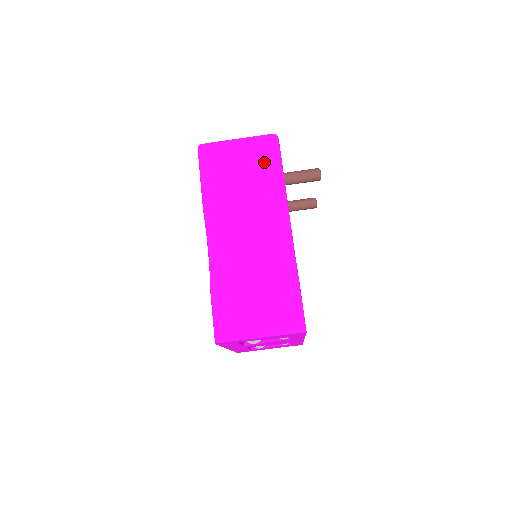
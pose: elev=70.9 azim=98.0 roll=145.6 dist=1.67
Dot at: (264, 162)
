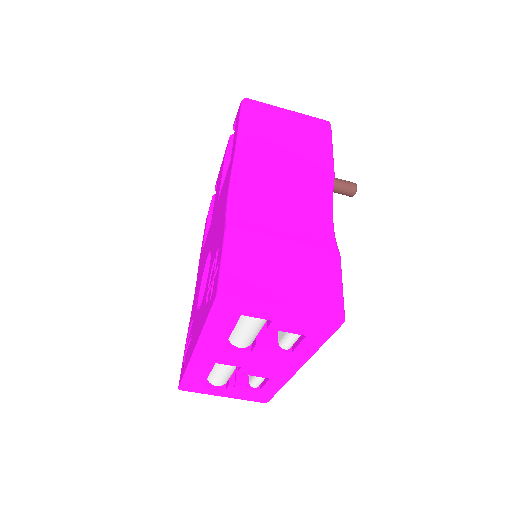
Dot at: (315, 137)
